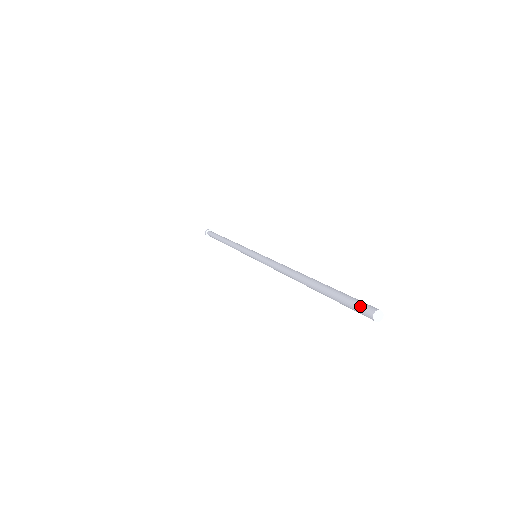
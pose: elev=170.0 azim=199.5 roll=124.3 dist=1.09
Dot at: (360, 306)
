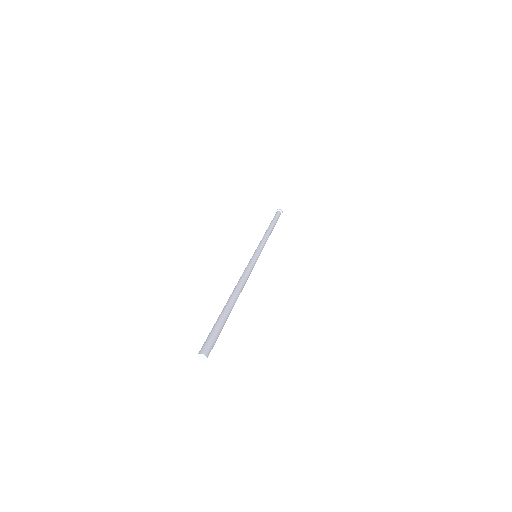
Dot at: (202, 346)
